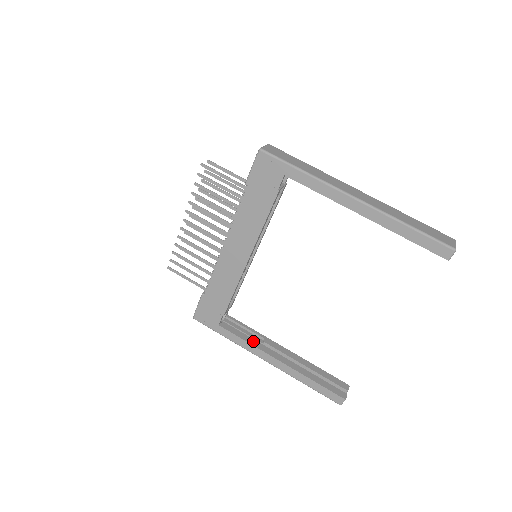
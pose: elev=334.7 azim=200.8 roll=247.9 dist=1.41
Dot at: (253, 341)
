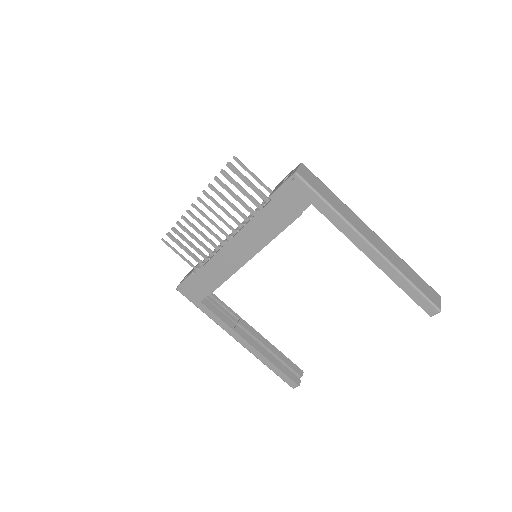
Dot at: (229, 321)
